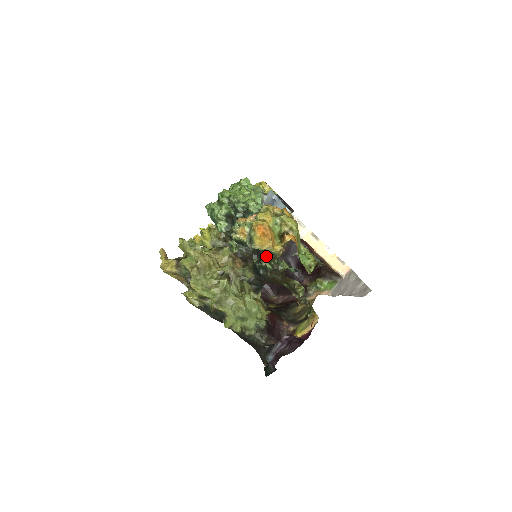
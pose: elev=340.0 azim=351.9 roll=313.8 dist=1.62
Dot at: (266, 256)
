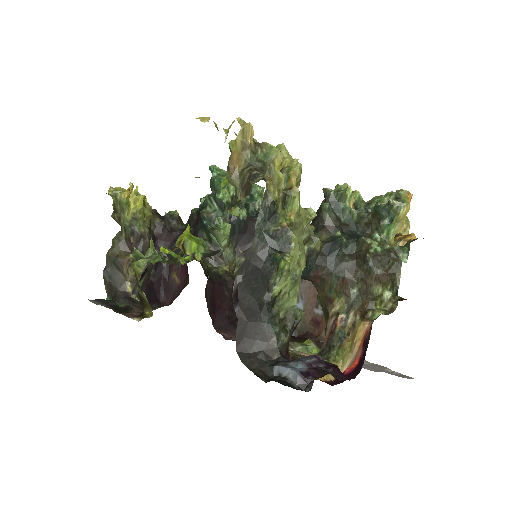
Dot at: (374, 236)
